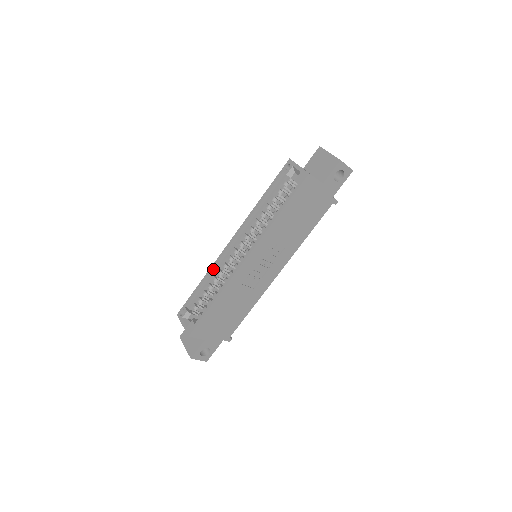
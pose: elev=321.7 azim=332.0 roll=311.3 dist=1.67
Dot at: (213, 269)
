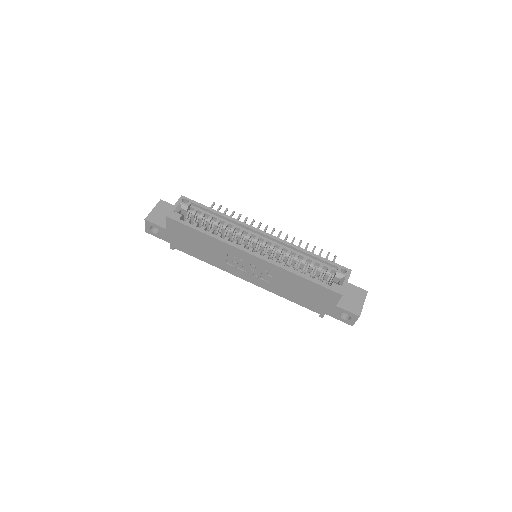
Dot at: (234, 221)
